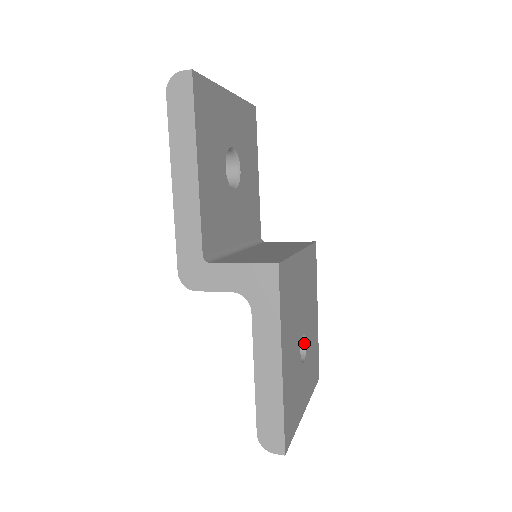
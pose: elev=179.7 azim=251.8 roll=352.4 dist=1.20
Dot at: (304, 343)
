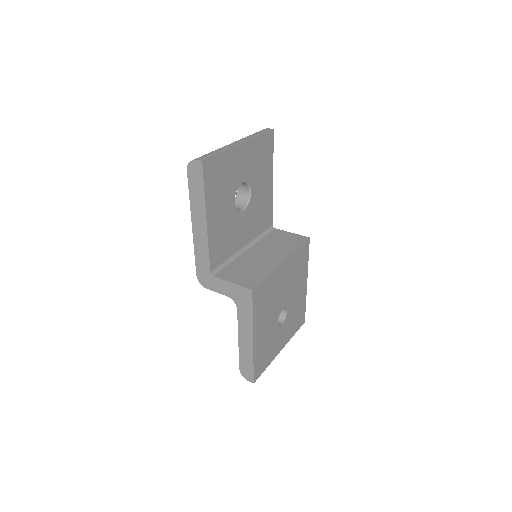
Dot at: (285, 312)
